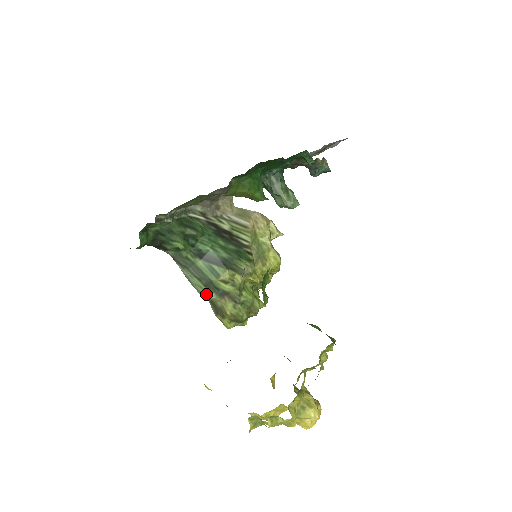
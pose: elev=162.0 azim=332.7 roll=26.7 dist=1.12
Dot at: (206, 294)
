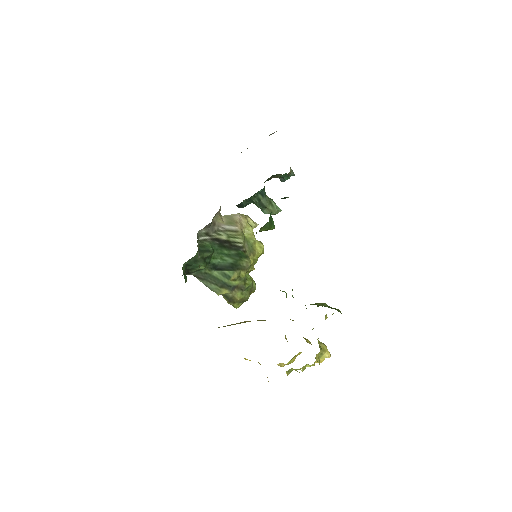
Dot at: (221, 292)
